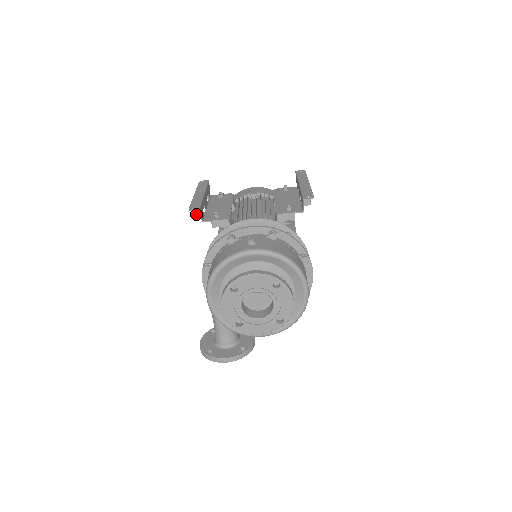
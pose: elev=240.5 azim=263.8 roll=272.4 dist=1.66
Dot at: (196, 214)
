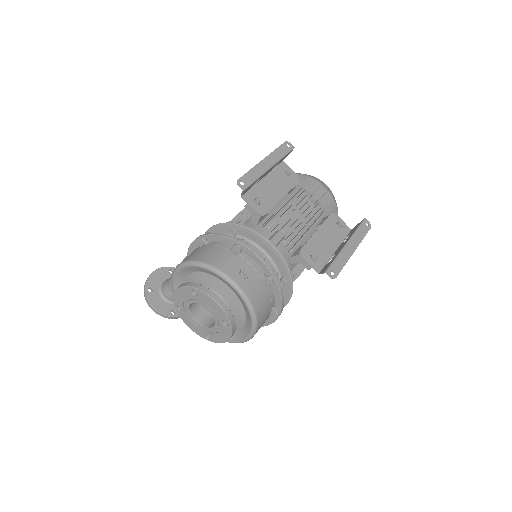
Dot at: occluded
